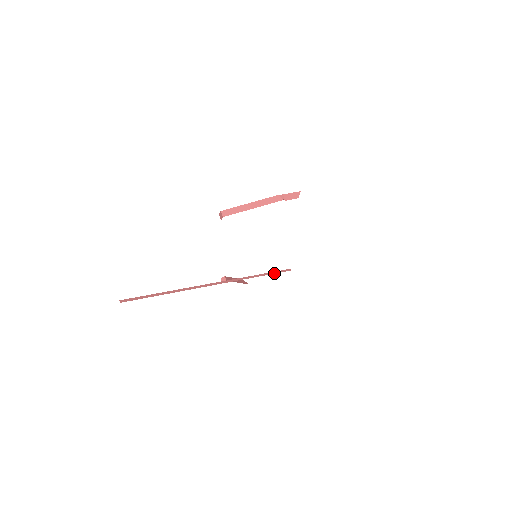
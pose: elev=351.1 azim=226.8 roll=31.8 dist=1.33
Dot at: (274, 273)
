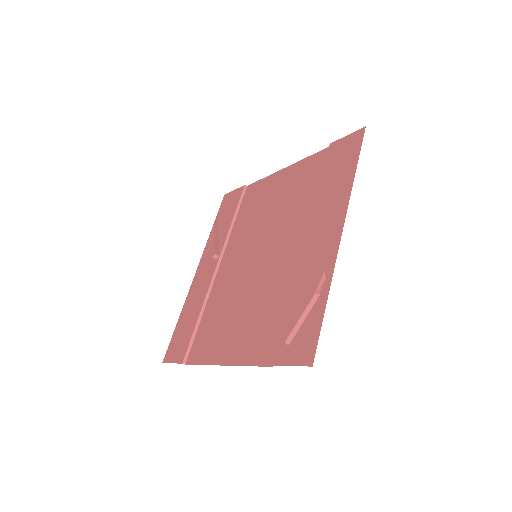
Dot at: (240, 206)
